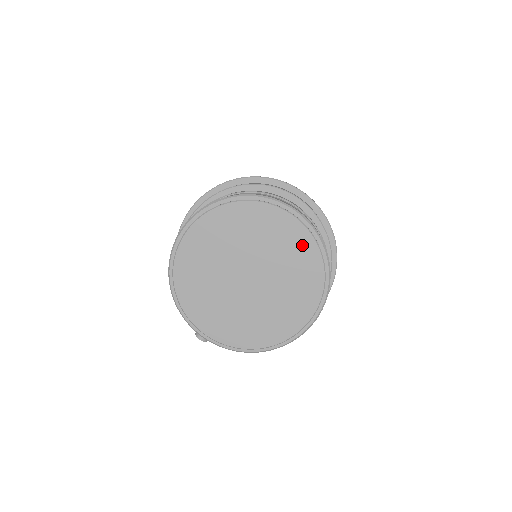
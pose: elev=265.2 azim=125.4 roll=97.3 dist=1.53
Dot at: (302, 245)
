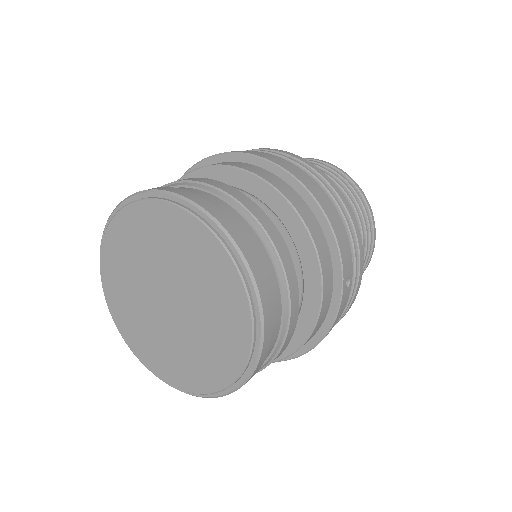
Dot at: (219, 269)
